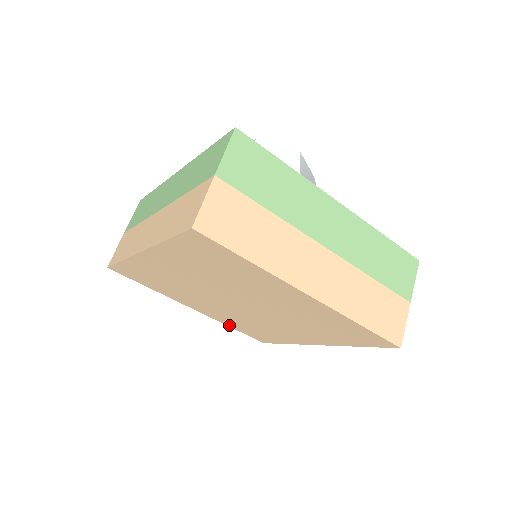
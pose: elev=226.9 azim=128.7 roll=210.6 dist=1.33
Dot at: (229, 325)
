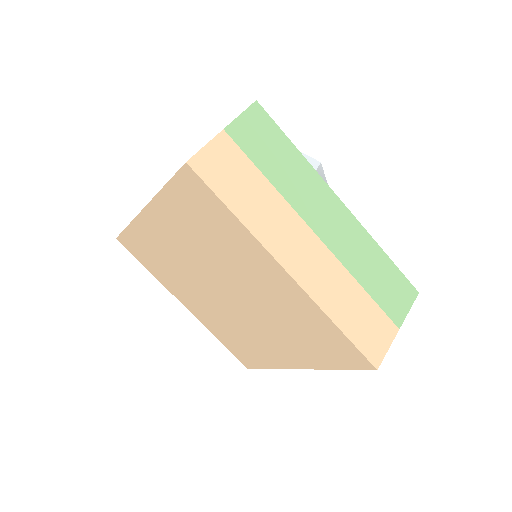
Dot at: (216, 335)
